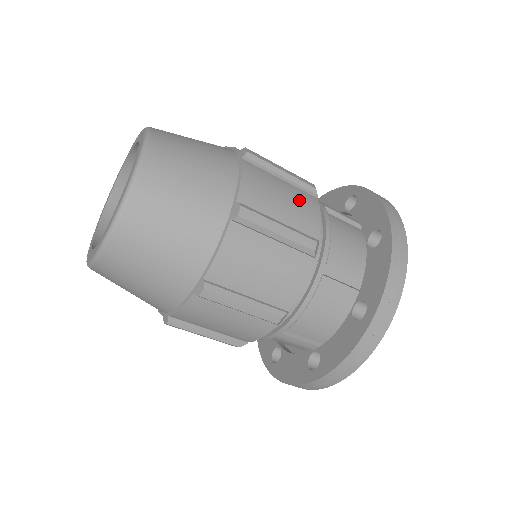
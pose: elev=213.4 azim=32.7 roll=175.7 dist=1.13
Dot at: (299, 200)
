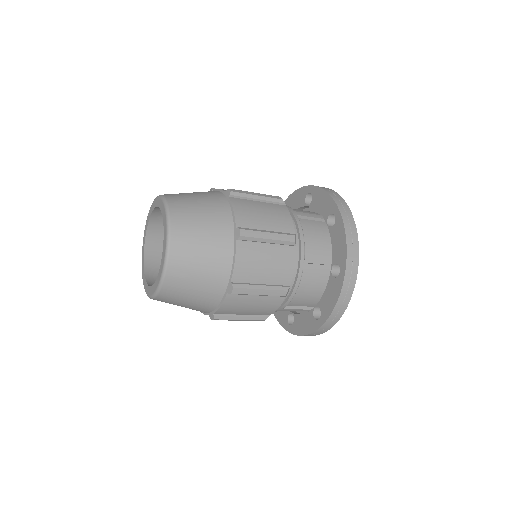
Dot at: occluded
